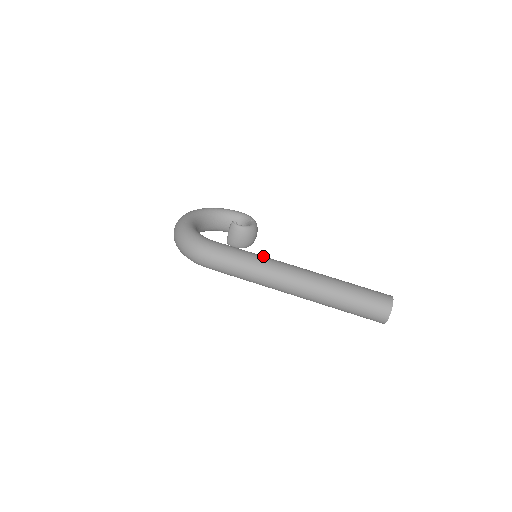
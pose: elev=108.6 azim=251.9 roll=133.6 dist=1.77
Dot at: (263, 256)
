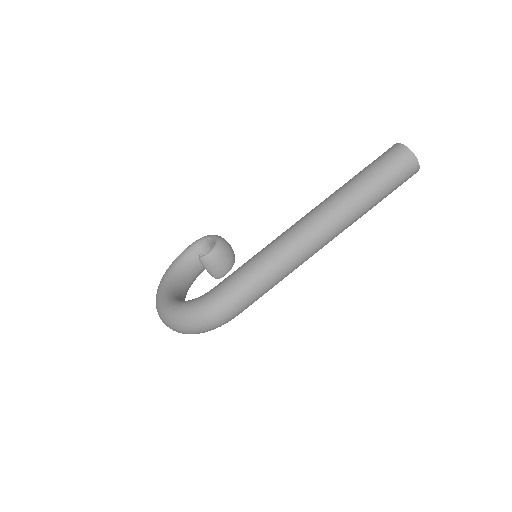
Dot at: (266, 247)
